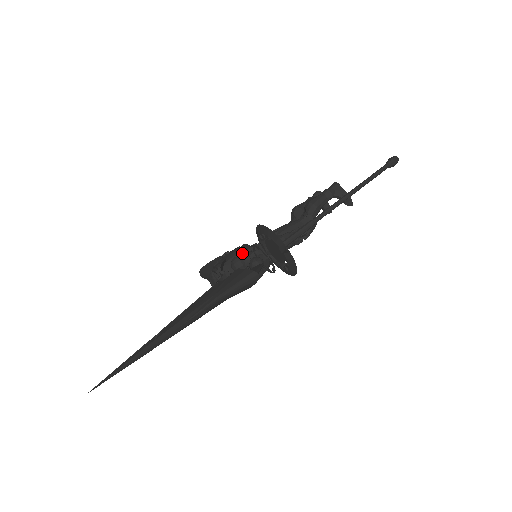
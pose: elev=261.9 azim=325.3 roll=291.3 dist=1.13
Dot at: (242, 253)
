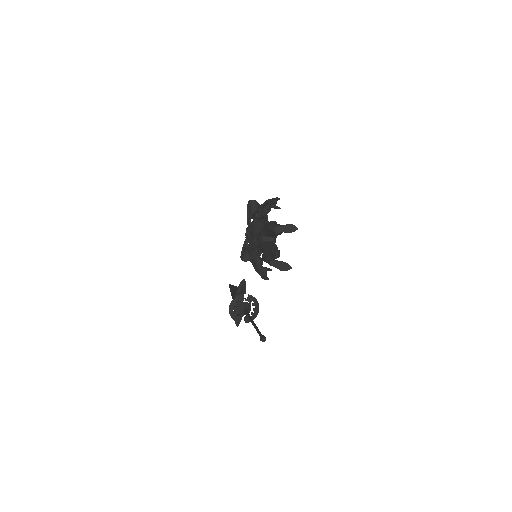
Dot at: (248, 256)
